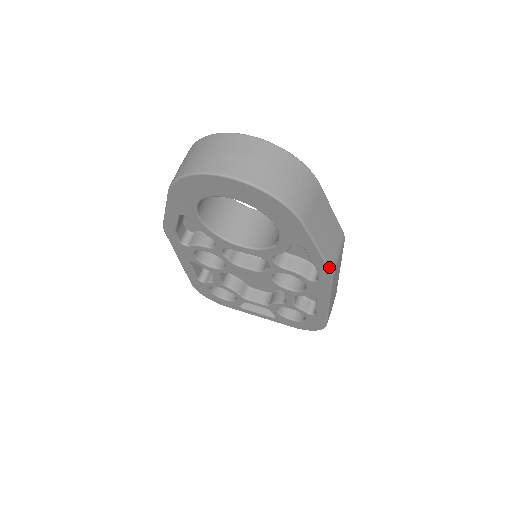
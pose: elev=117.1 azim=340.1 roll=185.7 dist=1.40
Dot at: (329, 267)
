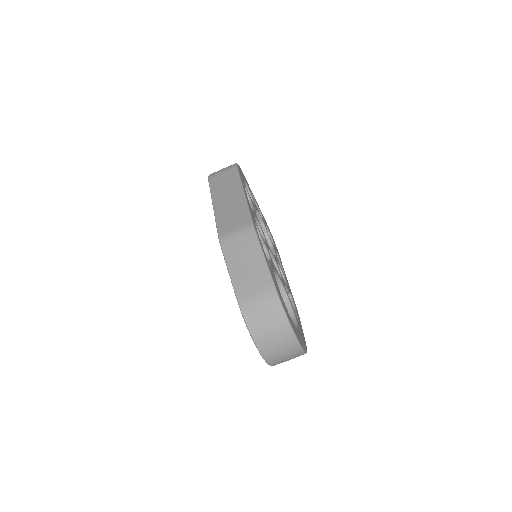
Dot at: occluded
